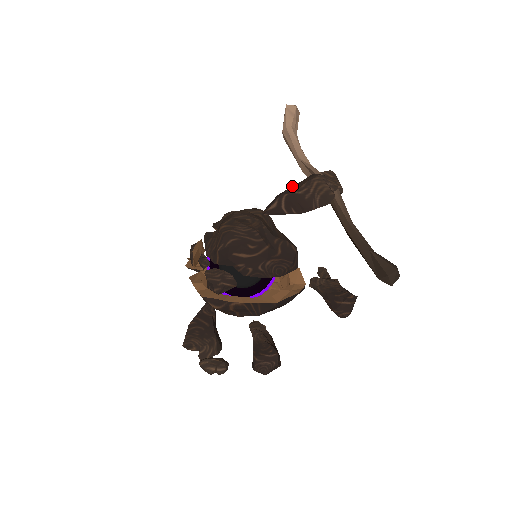
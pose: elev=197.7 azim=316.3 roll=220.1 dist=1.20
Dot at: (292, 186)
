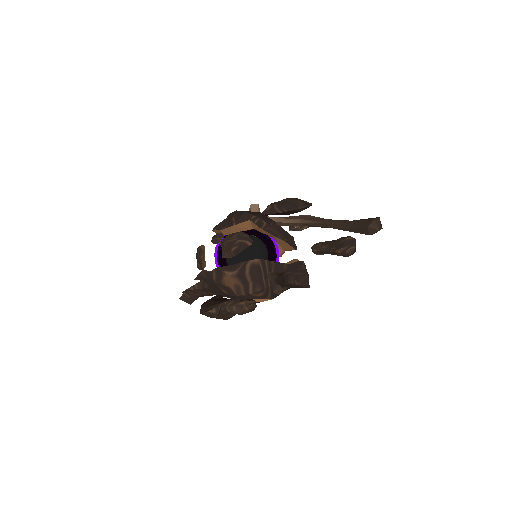
Dot at: occluded
